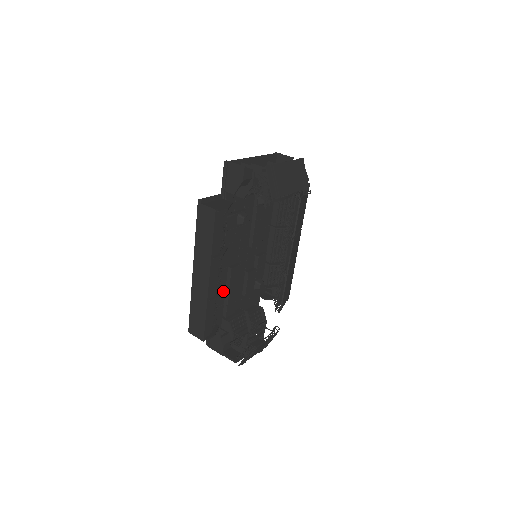
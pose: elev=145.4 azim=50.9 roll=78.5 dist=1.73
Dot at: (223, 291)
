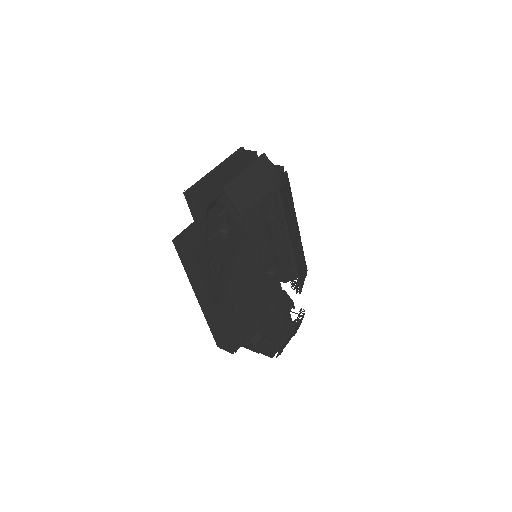
Dot at: (237, 298)
